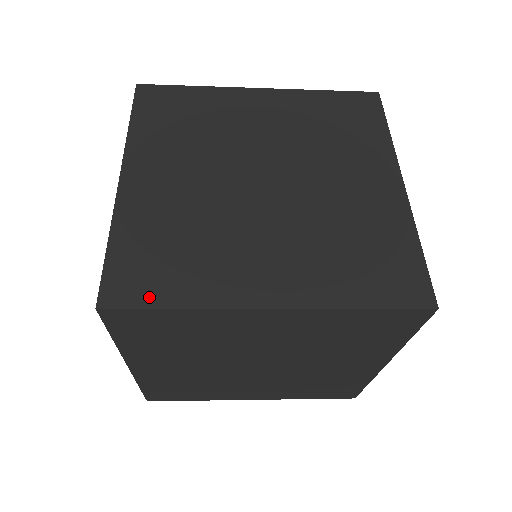
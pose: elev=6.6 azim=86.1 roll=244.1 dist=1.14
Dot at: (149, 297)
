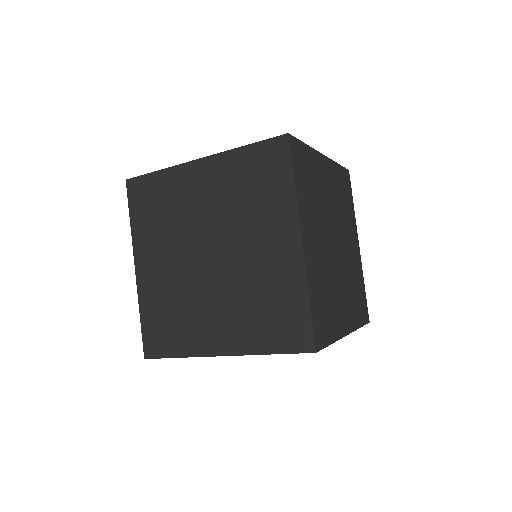
Dot at: (164, 351)
